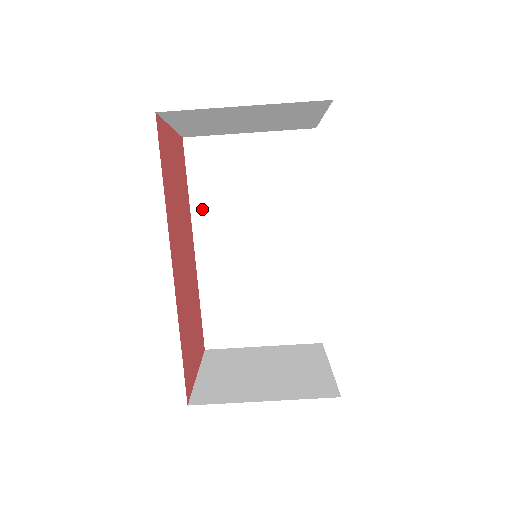
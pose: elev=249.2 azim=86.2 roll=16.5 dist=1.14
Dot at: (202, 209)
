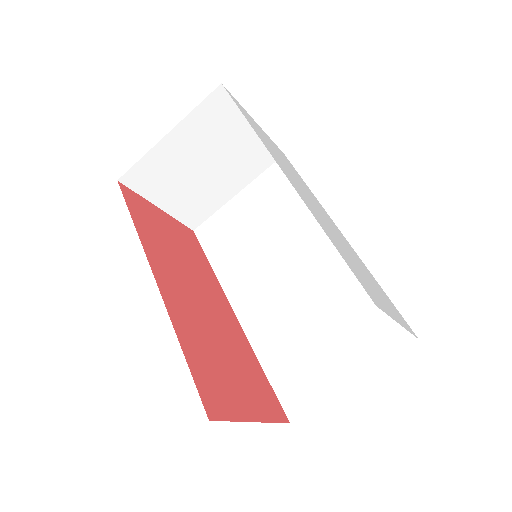
Dot at: (227, 274)
